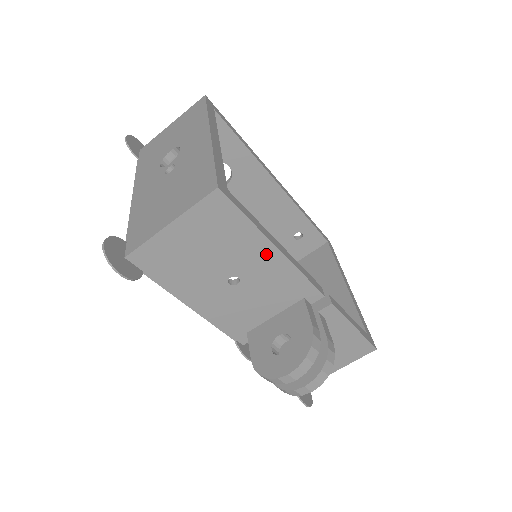
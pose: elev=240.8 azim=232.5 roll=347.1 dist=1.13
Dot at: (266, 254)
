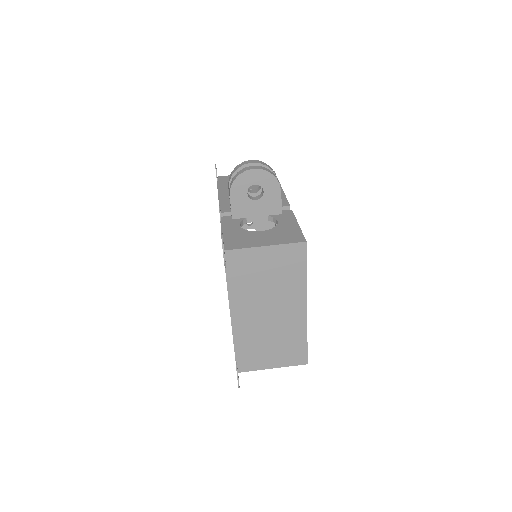
Dot at: occluded
